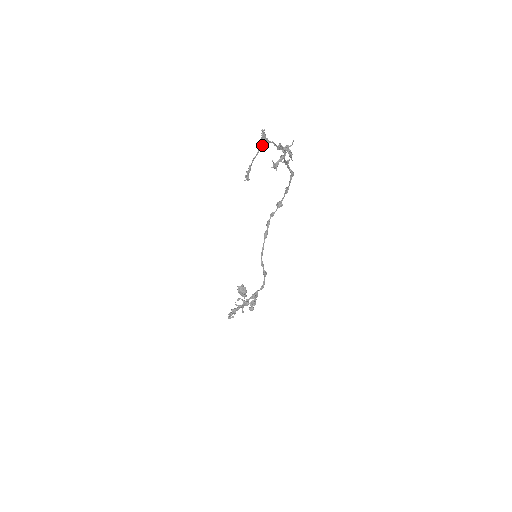
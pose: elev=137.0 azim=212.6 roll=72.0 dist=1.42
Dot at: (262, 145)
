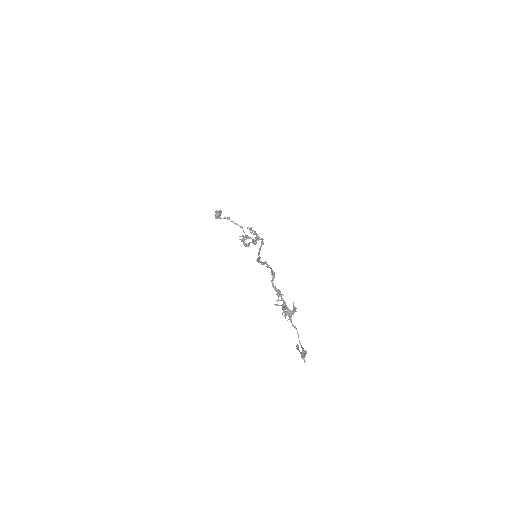
Dot at: (304, 354)
